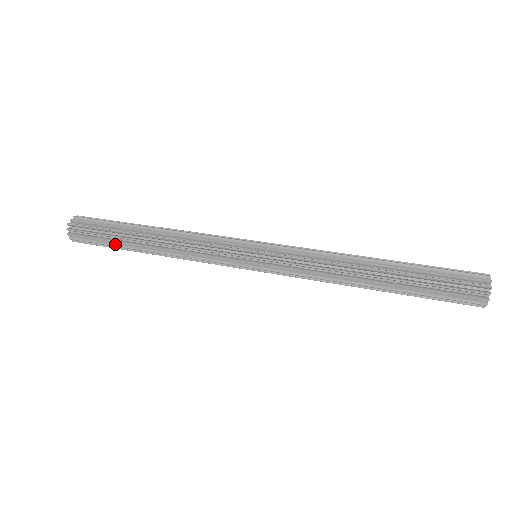
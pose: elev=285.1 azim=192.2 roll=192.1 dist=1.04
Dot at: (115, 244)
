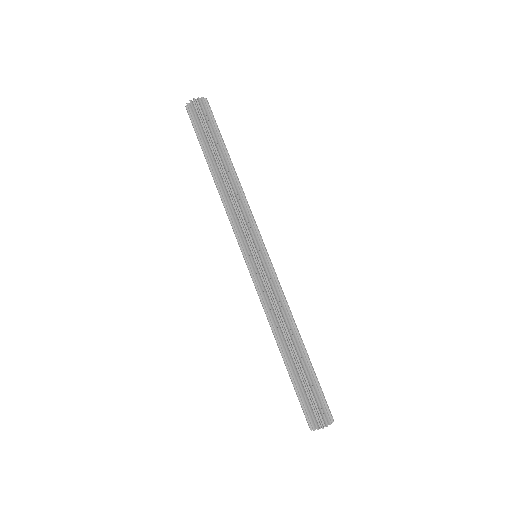
Dot at: (203, 146)
